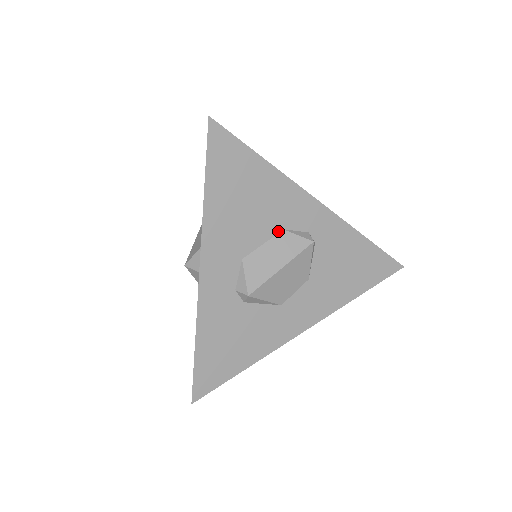
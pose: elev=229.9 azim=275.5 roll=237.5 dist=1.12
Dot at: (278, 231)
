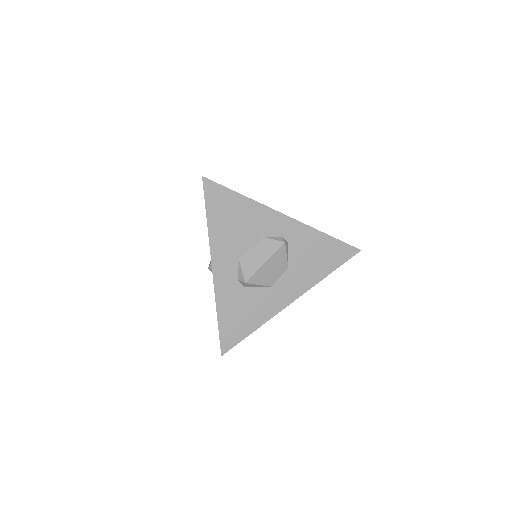
Dot at: (260, 239)
